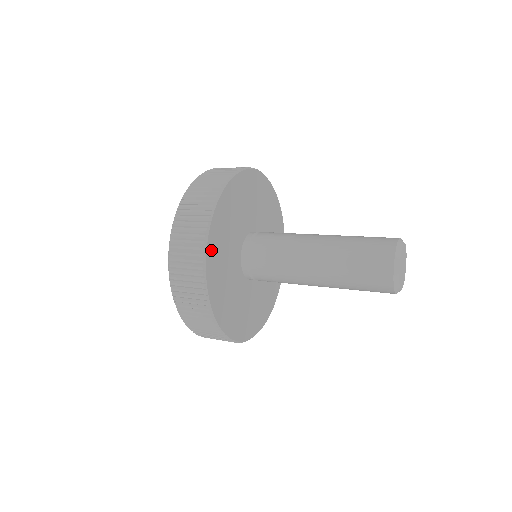
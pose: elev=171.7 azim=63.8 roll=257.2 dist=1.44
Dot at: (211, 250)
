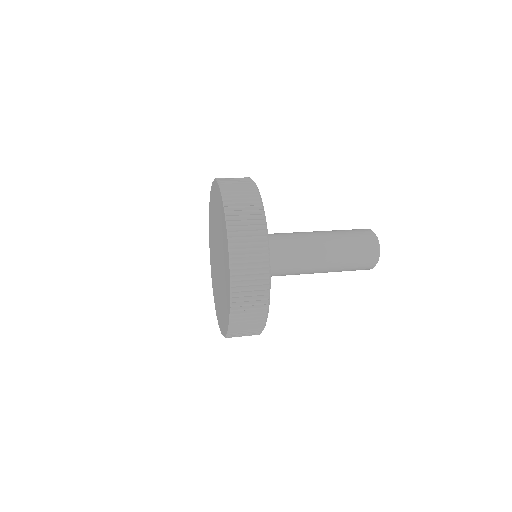
Dot at: occluded
